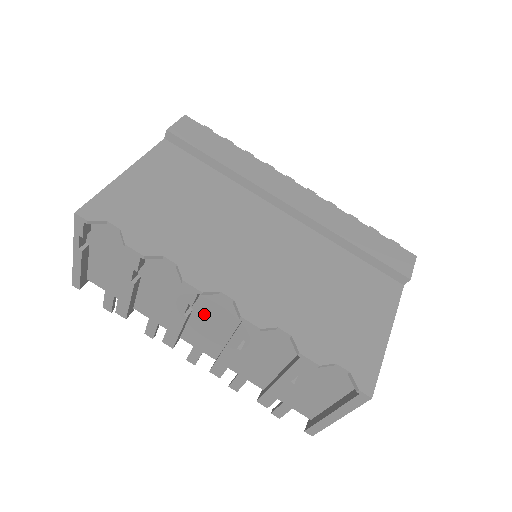
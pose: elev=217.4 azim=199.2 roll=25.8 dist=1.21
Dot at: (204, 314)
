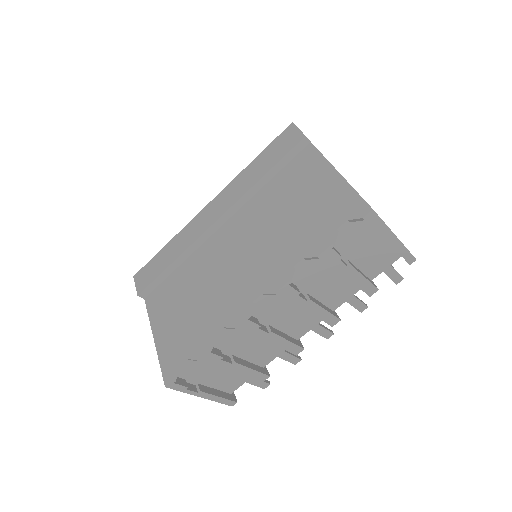
Dot at: (274, 318)
